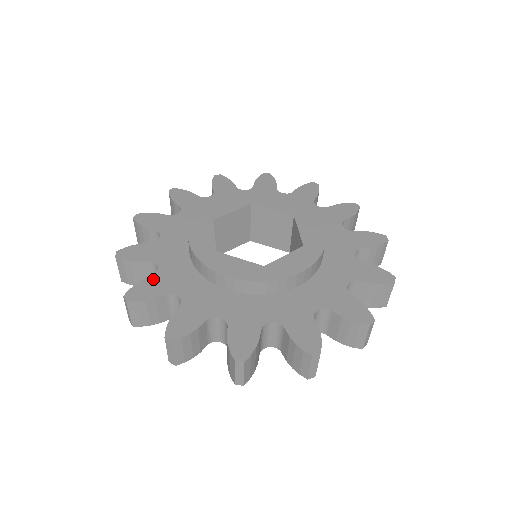
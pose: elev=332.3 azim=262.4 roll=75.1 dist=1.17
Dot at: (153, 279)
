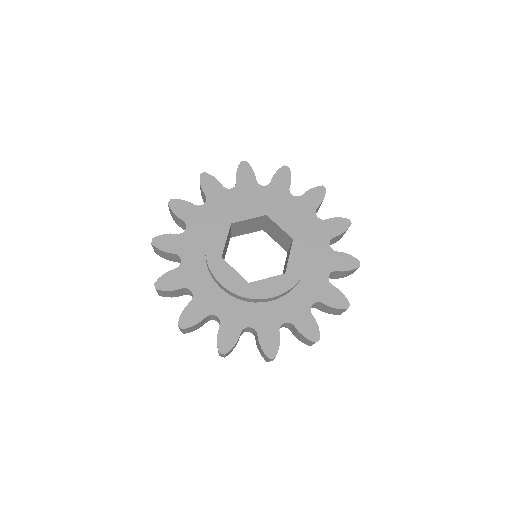
Dot at: (223, 327)
